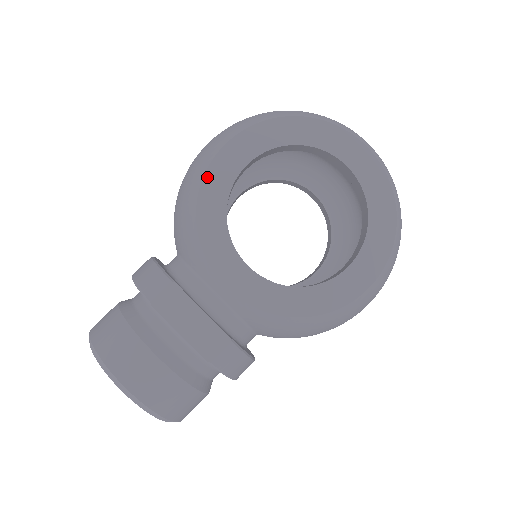
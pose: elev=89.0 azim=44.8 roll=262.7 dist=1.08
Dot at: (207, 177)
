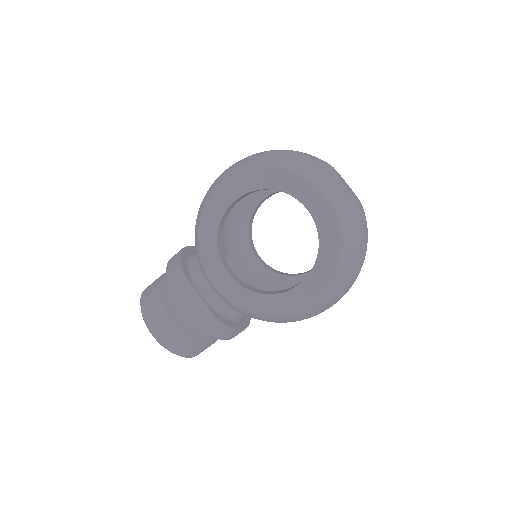
Dot at: (207, 207)
